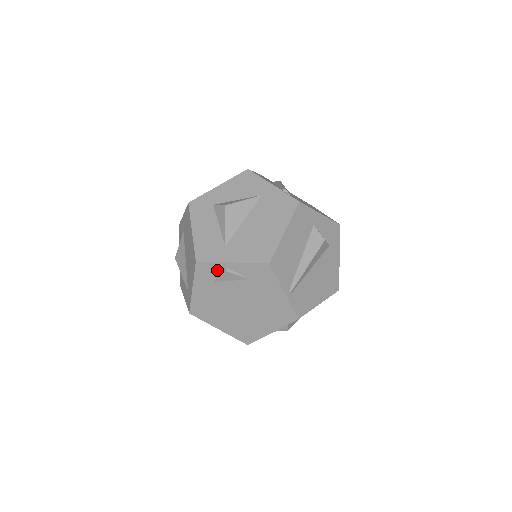
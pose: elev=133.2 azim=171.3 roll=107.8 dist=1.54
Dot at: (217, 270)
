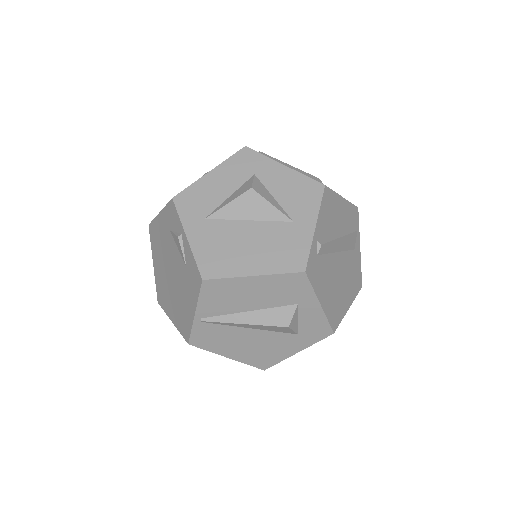
Dot at: (177, 226)
